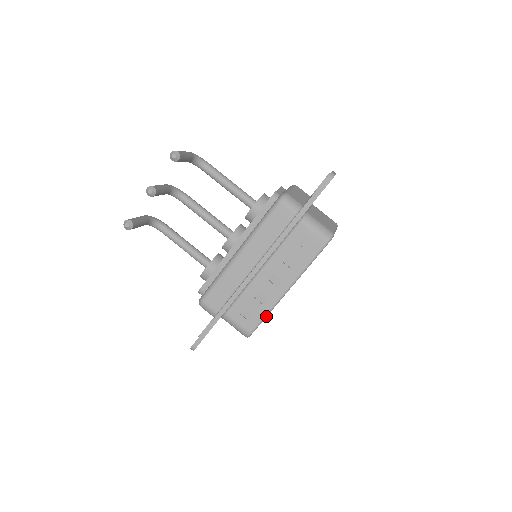
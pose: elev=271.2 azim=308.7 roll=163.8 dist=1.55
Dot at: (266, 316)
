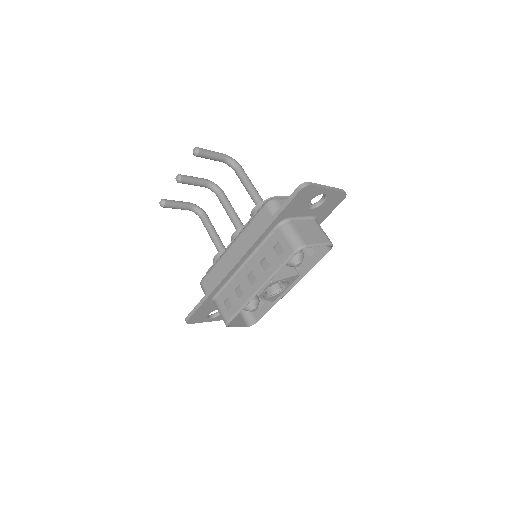
Dot at: (240, 310)
